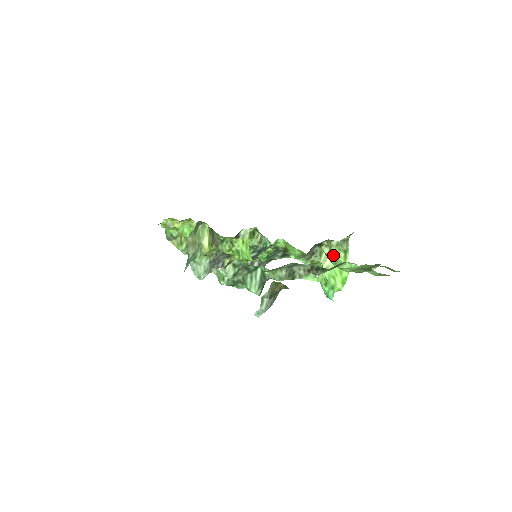
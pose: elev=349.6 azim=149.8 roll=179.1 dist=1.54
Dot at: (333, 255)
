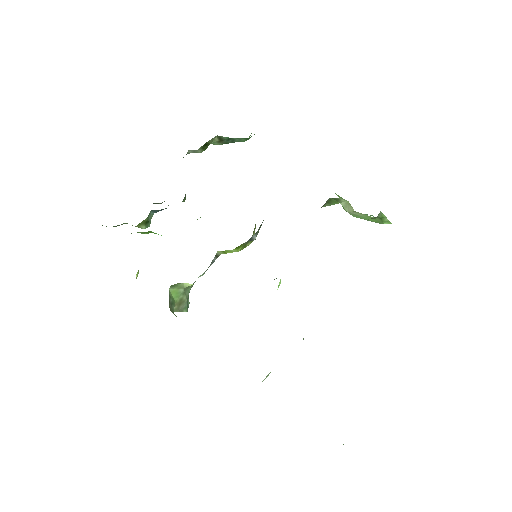
Dot at: (360, 213)
